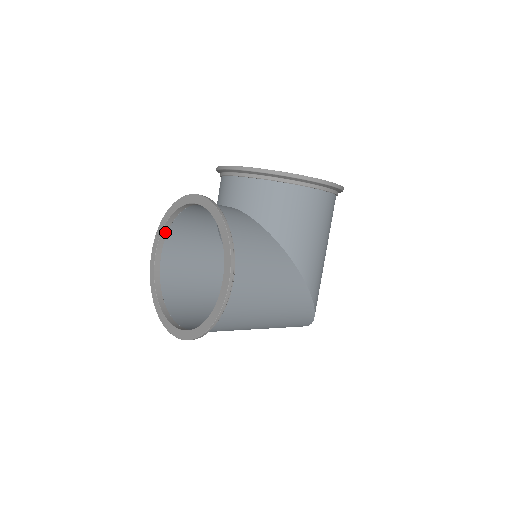
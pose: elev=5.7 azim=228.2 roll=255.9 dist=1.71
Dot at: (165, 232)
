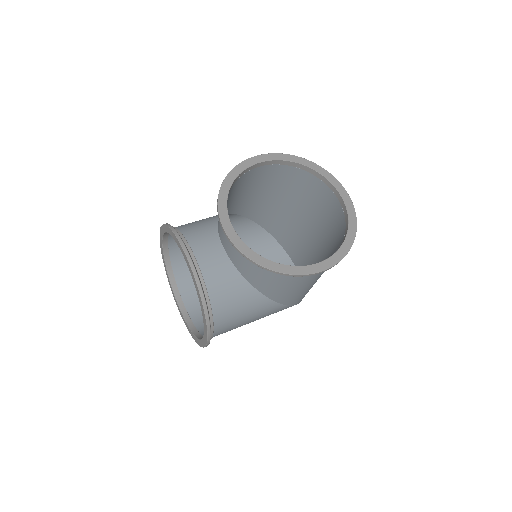
Dot at: occluded
